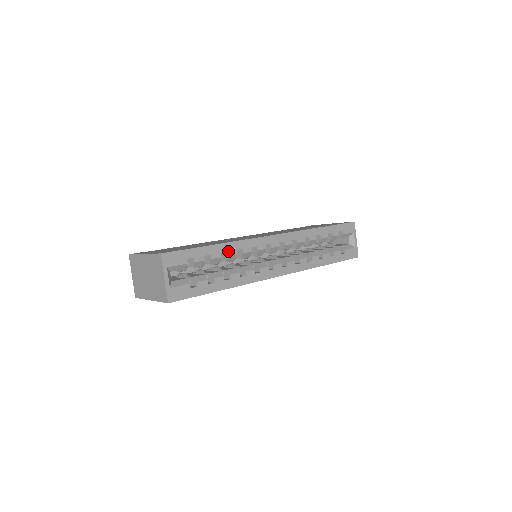
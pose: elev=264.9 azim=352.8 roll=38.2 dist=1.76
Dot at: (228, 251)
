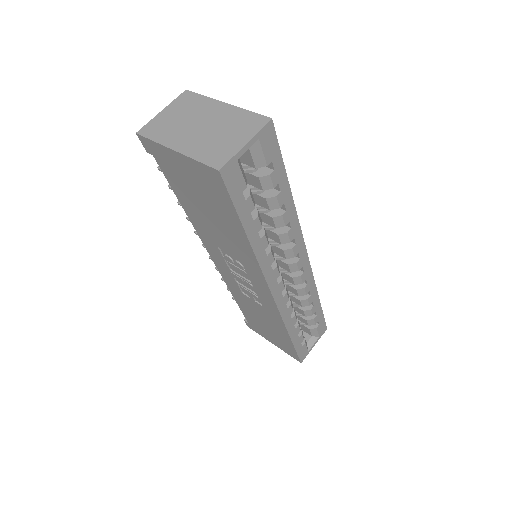
Dot at: (287, 212)
